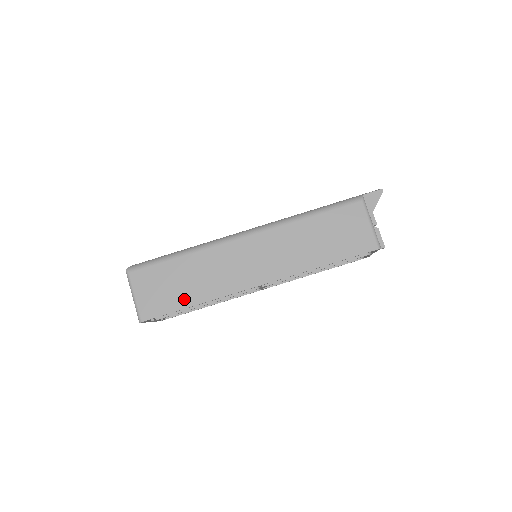
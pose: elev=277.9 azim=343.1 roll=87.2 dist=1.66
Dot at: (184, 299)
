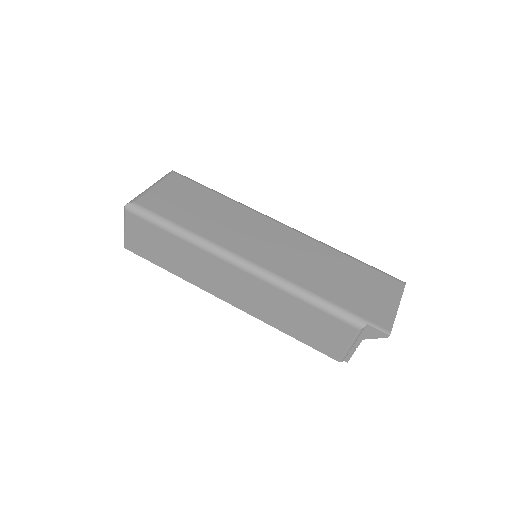
Dot at: (163, 262)
